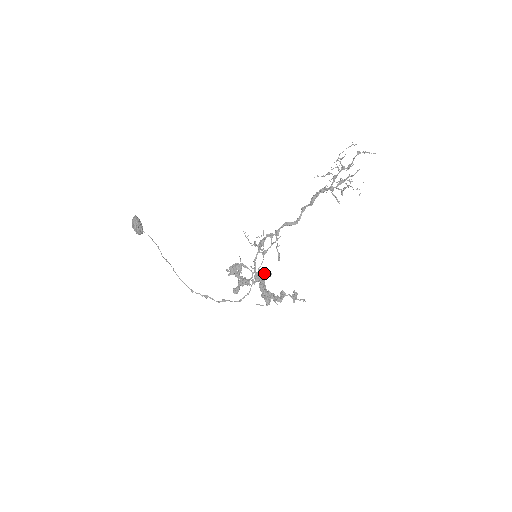
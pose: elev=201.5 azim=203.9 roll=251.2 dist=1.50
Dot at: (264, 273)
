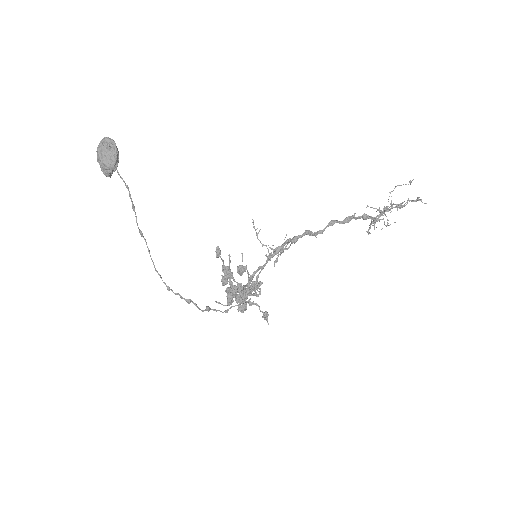
Dot at: occluded
